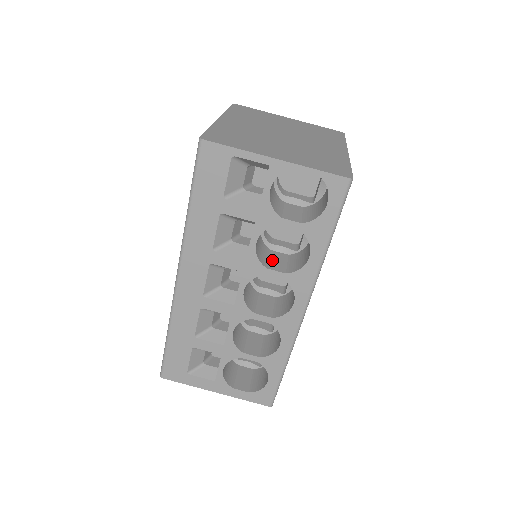
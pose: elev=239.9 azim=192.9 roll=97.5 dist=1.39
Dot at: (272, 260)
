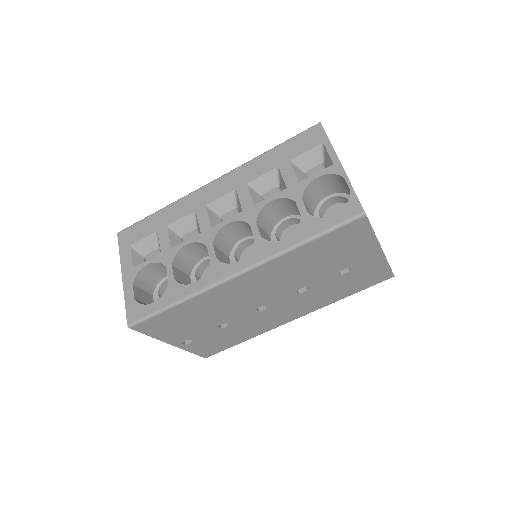
Dot at: (264, 232)
